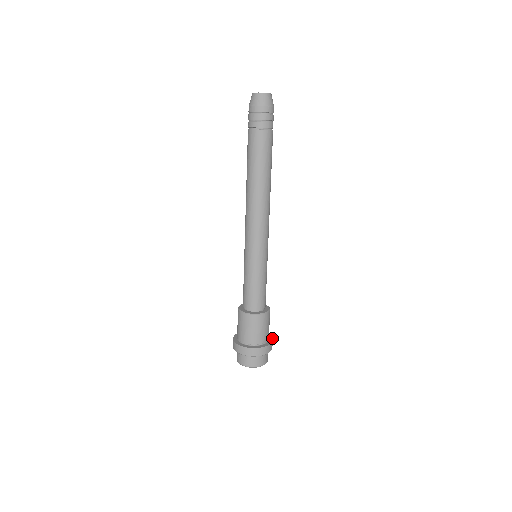
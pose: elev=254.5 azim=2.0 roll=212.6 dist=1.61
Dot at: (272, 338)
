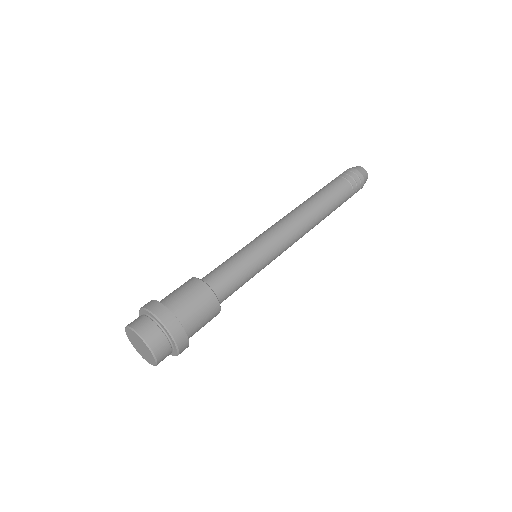
Dot at: (184, 328)
